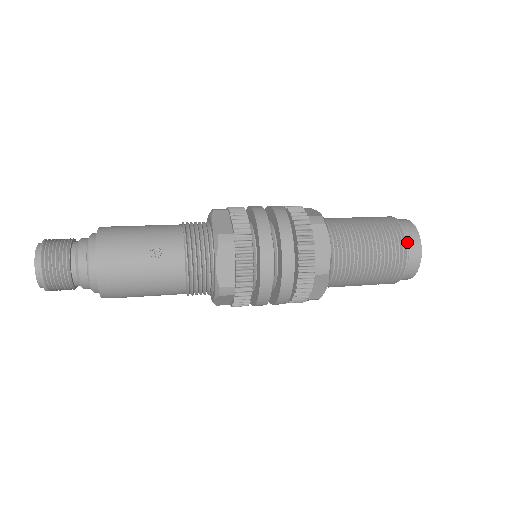
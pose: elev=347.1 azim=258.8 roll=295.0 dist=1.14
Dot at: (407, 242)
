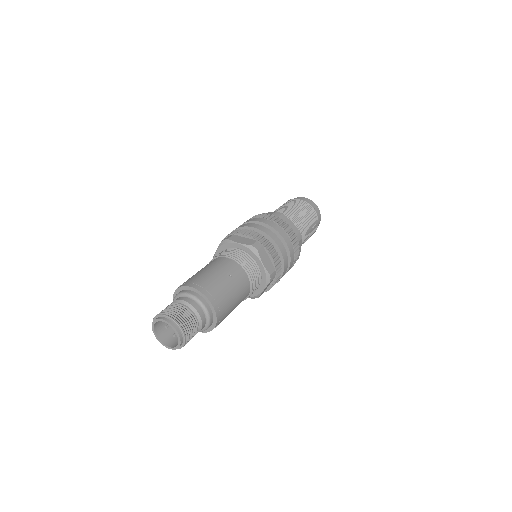
Dot at: (312, 206)
